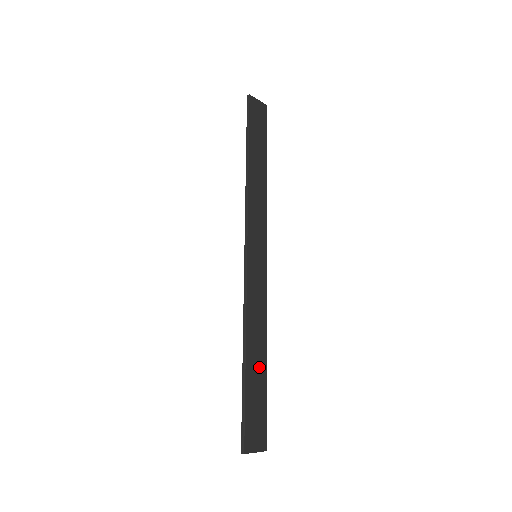
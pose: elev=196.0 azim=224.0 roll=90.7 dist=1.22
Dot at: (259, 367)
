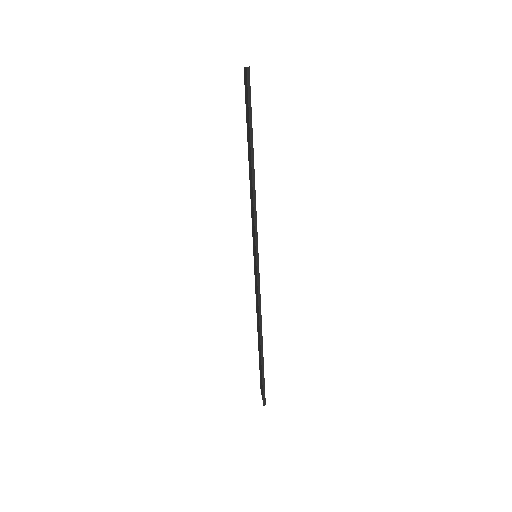
Dot at: occluded
